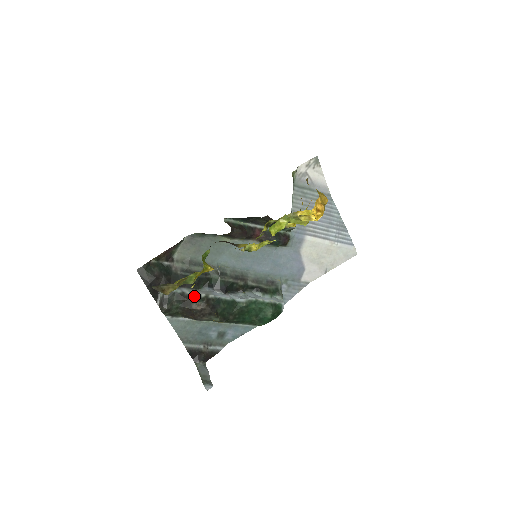
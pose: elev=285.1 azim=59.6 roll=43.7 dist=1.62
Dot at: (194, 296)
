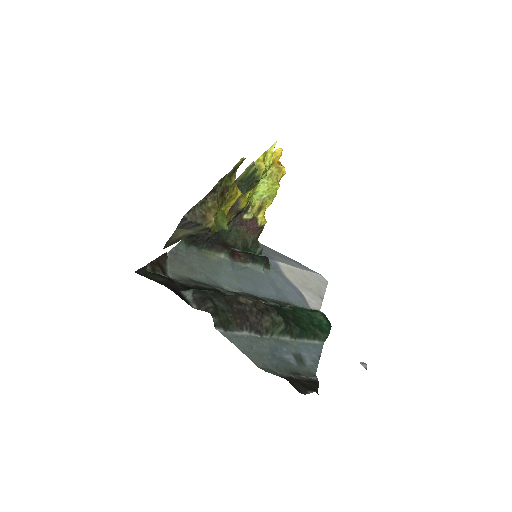
Dot at: (231, 295)
